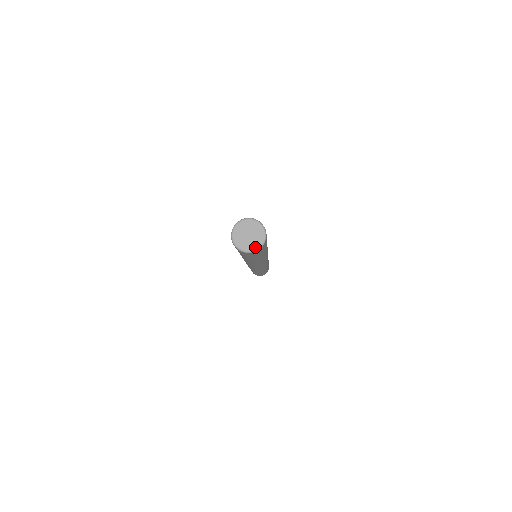
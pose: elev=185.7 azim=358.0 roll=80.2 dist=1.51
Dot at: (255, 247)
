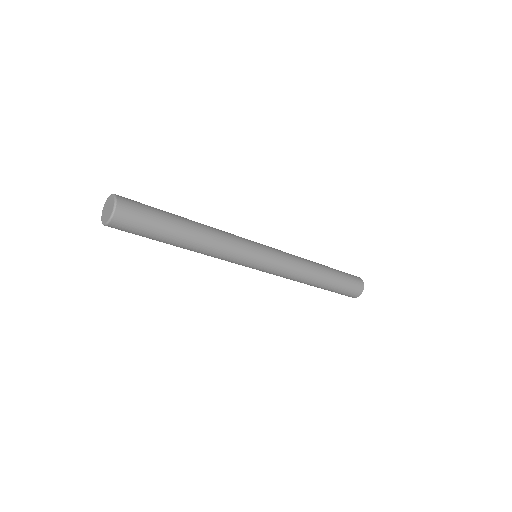
Dot at: (107, 220)
